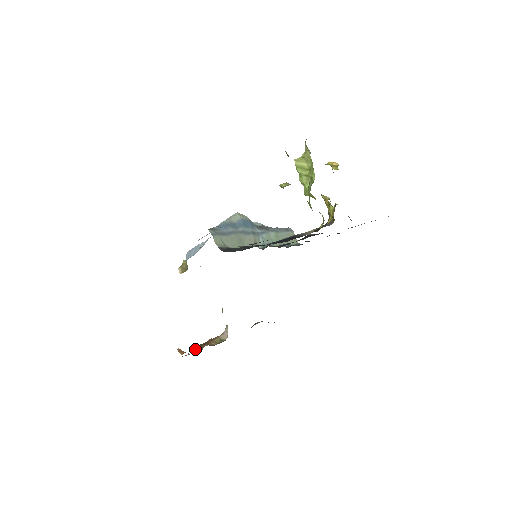
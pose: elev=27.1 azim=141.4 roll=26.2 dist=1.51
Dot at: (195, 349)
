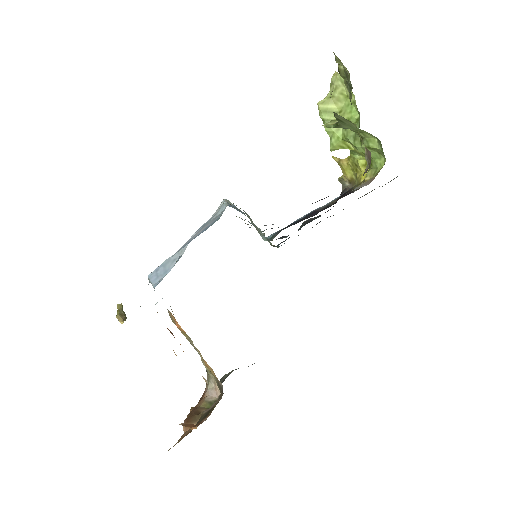
Dot at: (184, 427)
